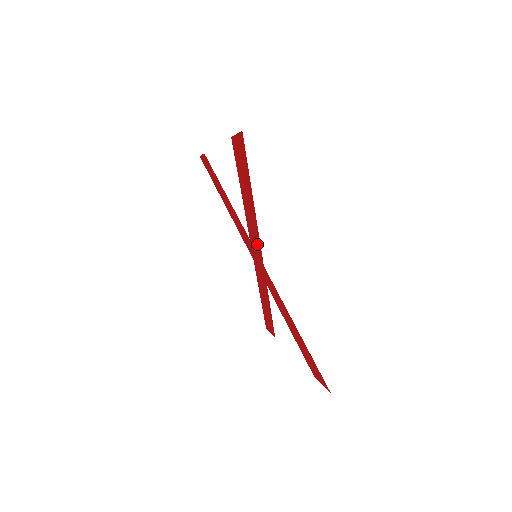
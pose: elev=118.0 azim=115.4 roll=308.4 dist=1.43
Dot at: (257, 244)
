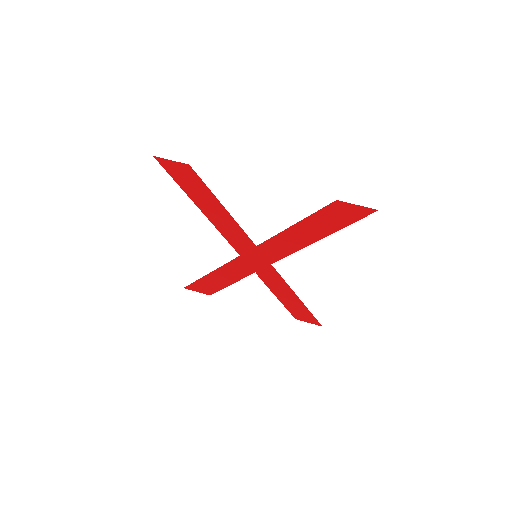
Dot at: (278, 253)
